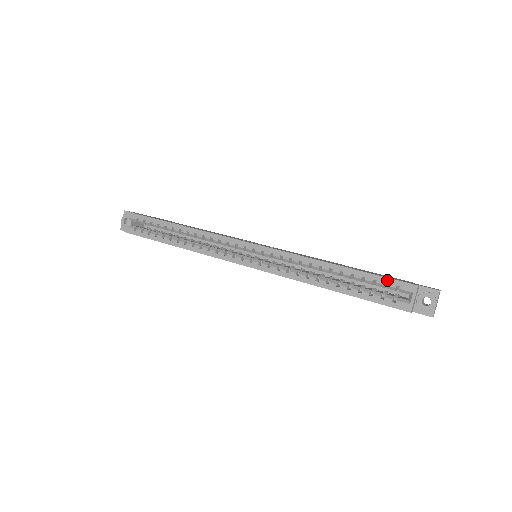
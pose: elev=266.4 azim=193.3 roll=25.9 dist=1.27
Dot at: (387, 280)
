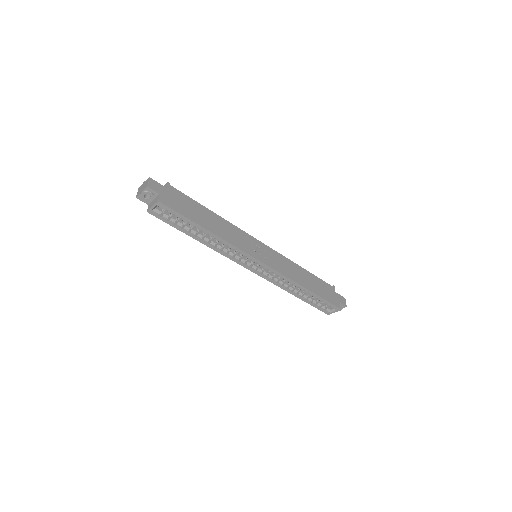
Dot at: (328, 303)
